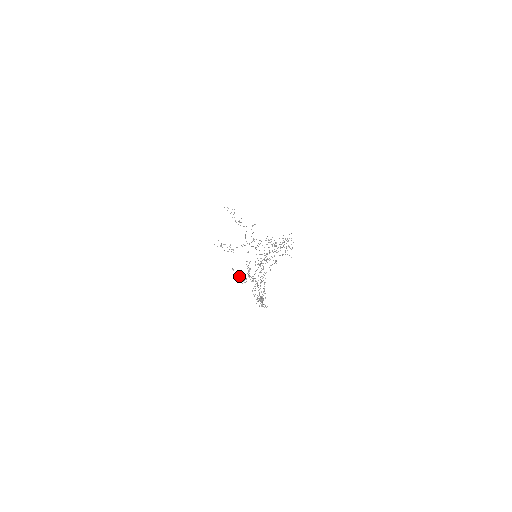
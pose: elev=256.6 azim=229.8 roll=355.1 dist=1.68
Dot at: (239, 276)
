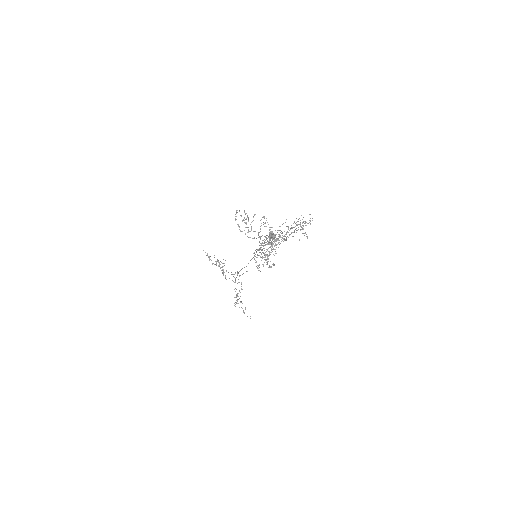
Dot at: (241, 231)
